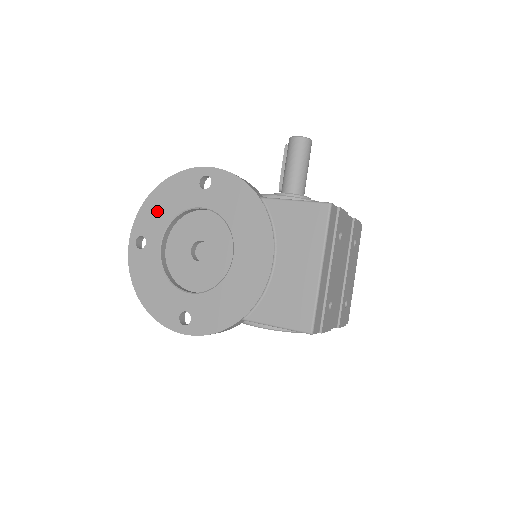
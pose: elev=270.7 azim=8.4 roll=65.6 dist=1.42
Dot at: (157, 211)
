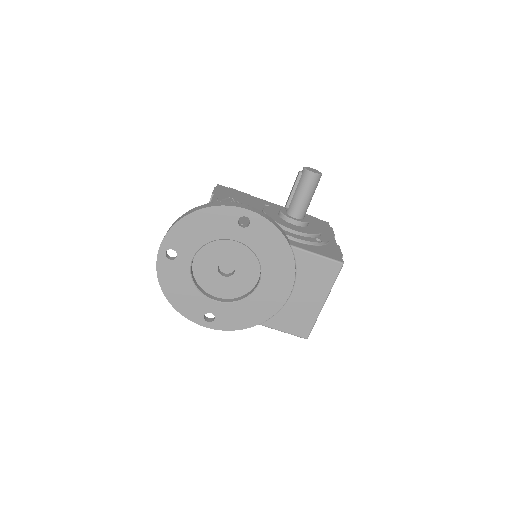
Dot at: (191, 233)
